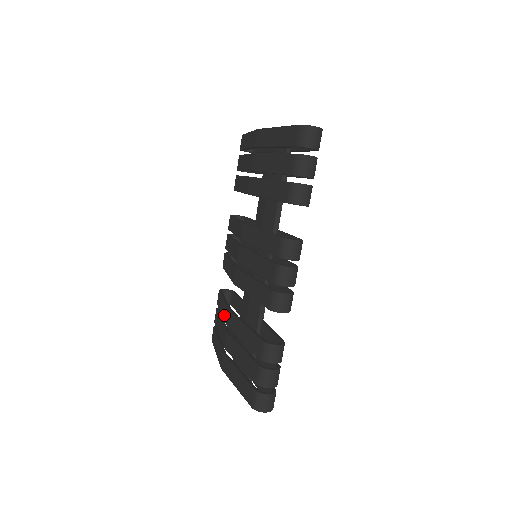
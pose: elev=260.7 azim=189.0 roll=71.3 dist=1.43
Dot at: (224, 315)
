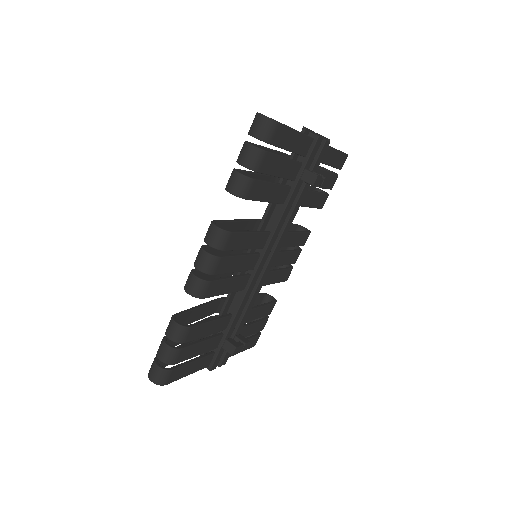
Dot at: occluded
